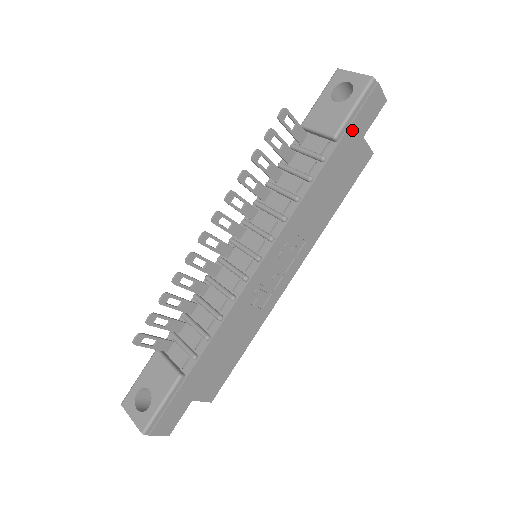
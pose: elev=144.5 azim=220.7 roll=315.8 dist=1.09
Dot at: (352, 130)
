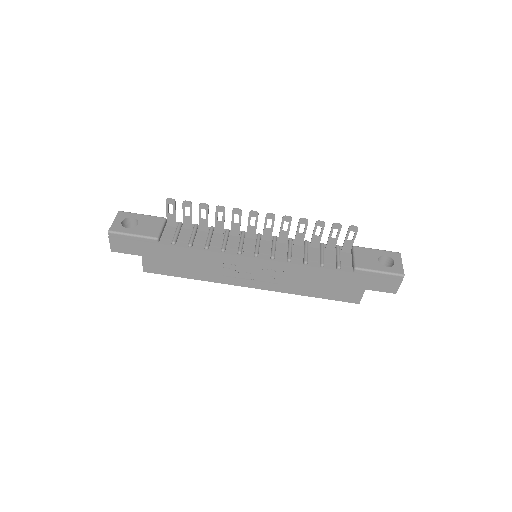
Dot at: (366, 278)
